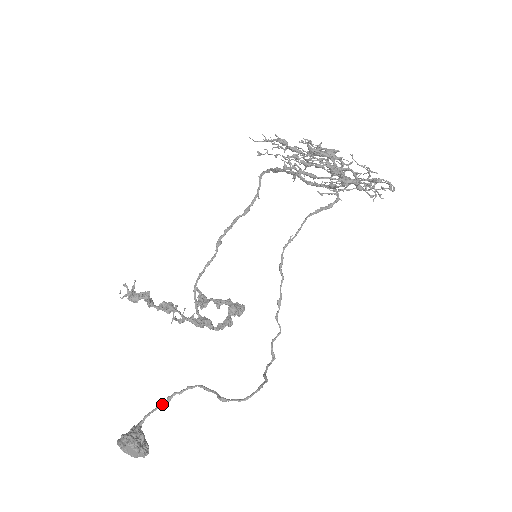
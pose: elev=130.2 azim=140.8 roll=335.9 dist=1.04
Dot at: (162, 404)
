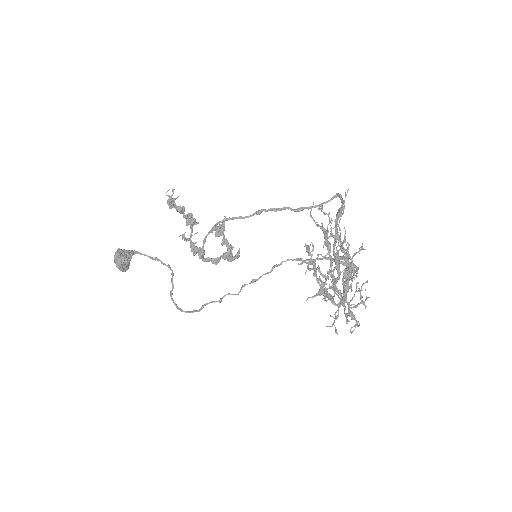
Dot at: (151, 257)
